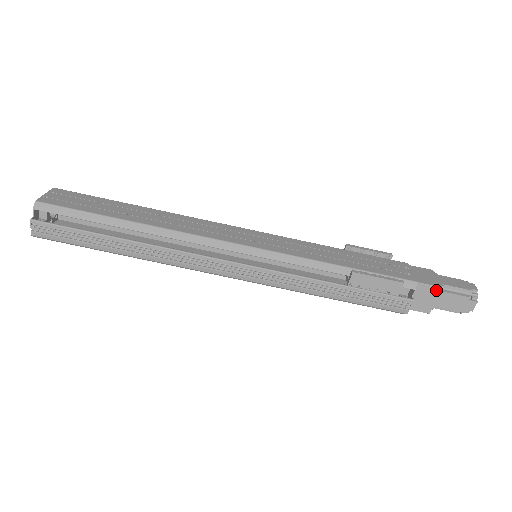
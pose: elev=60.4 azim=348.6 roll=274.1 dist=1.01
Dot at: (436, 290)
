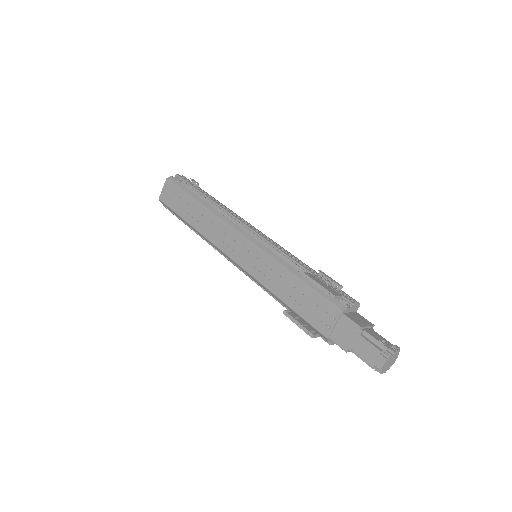
Dot at: (345, 349)
